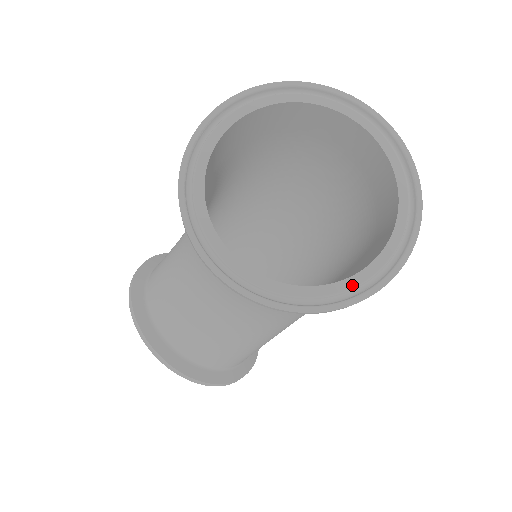
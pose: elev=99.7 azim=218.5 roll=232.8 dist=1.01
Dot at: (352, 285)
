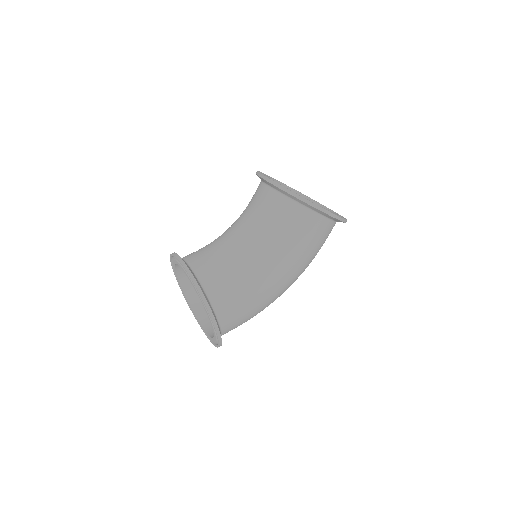
Dot at: occluded
